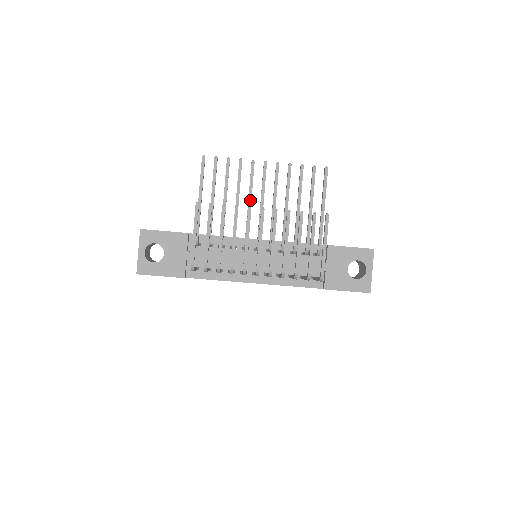
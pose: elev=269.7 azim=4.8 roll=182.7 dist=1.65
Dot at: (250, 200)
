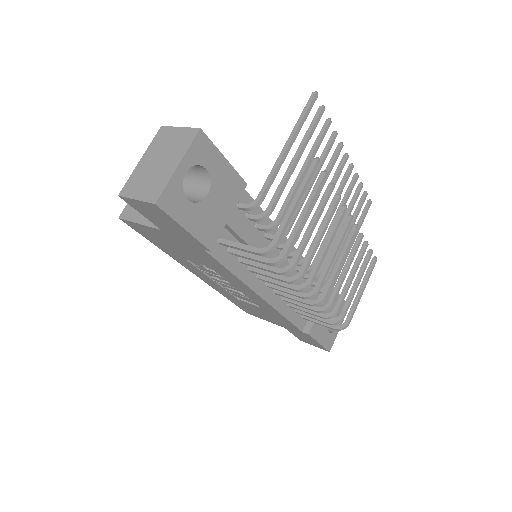
Dot at: (321, 190)
